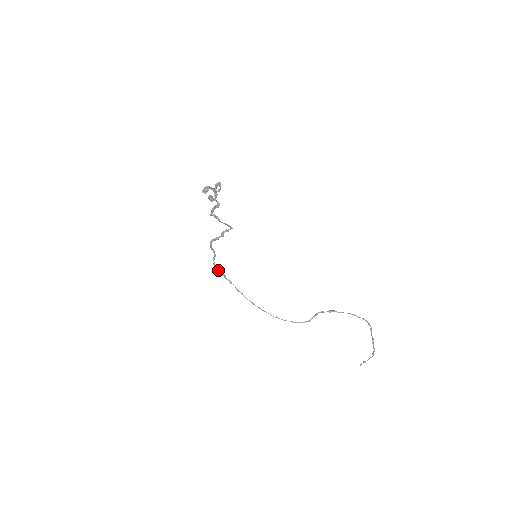
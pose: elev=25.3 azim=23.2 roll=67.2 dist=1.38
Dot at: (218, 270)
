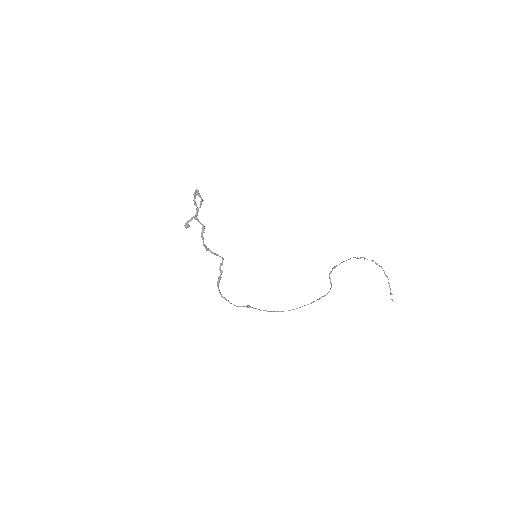
Dot at: (242, 306)
